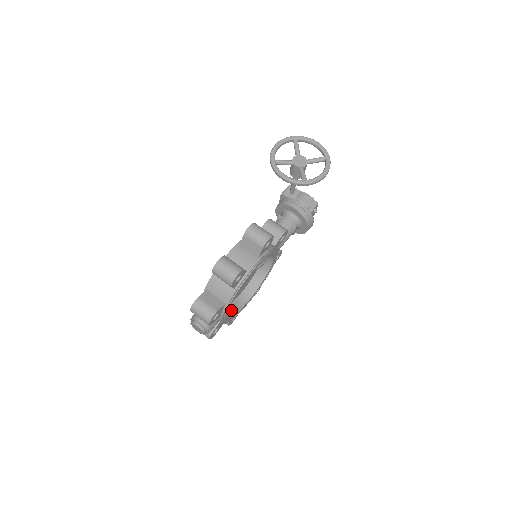
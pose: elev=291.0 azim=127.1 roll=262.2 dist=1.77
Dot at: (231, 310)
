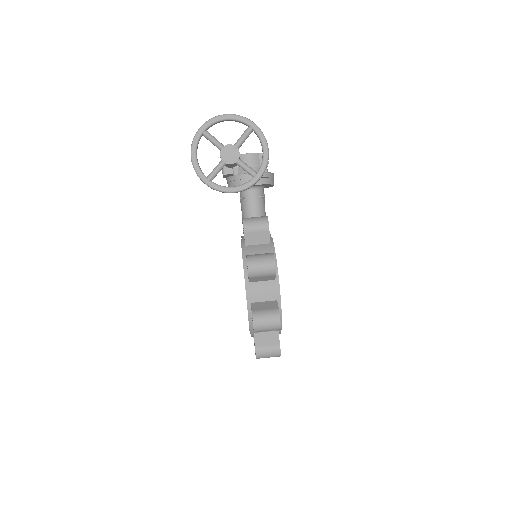
Dot at: occluded
